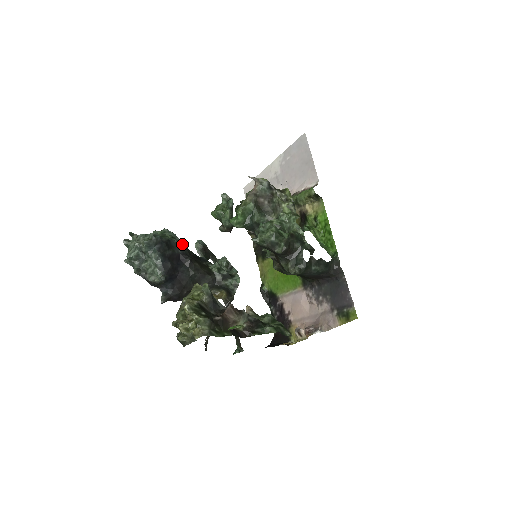
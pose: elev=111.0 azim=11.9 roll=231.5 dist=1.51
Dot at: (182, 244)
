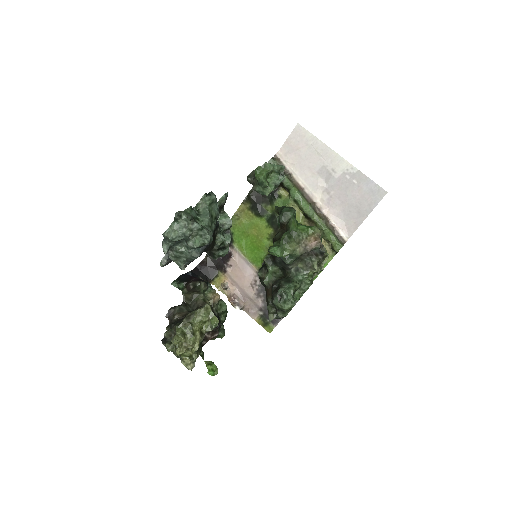
Dot at: occluded
